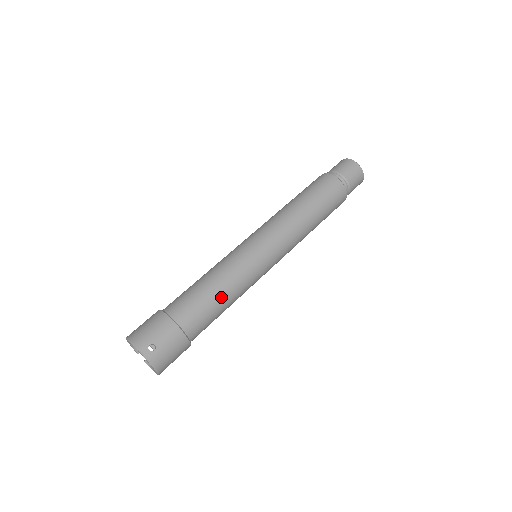
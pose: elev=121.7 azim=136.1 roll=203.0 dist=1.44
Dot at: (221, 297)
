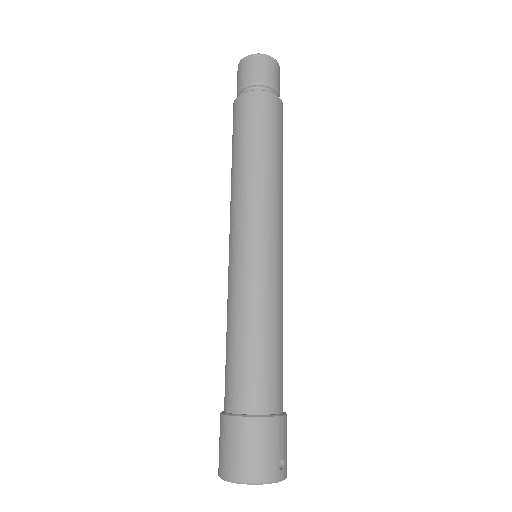
Dot at: (282, 341)
